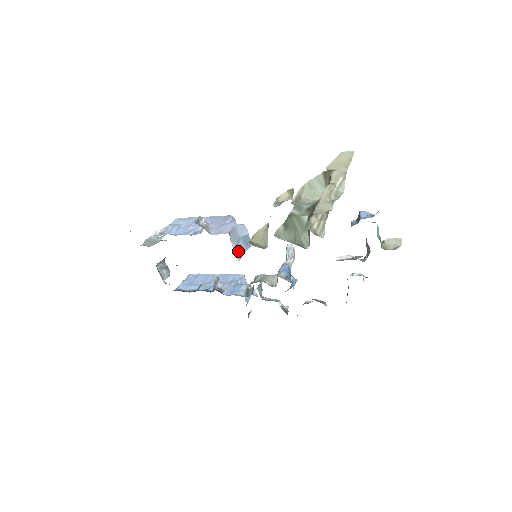
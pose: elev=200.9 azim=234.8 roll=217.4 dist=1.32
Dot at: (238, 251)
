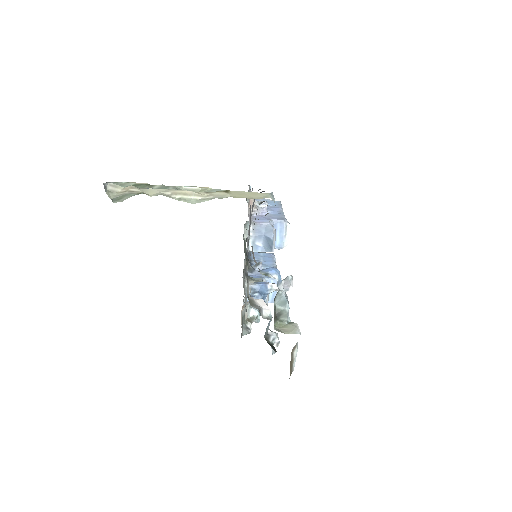
Dot at: (256, 244)
